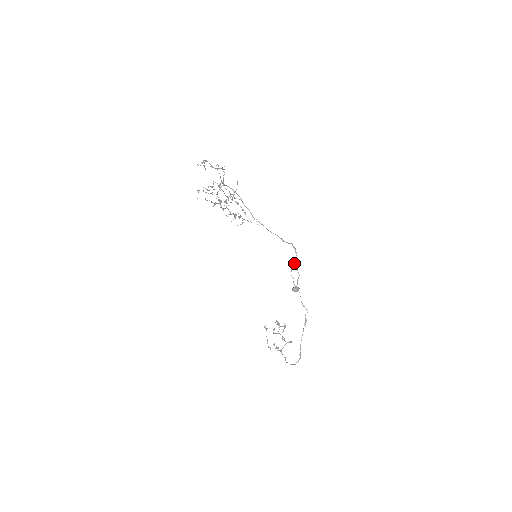
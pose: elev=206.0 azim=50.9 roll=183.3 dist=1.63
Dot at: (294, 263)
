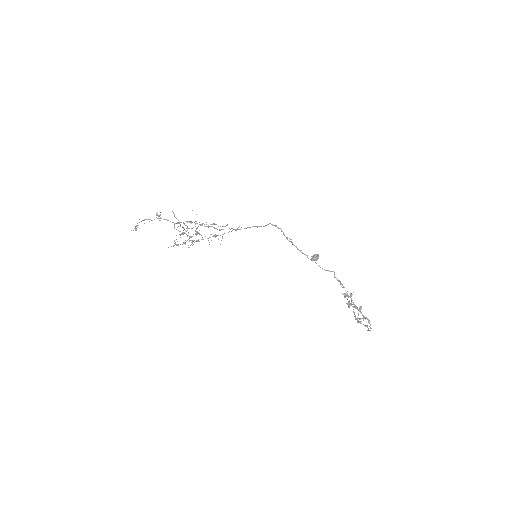
Dot at: occluded
